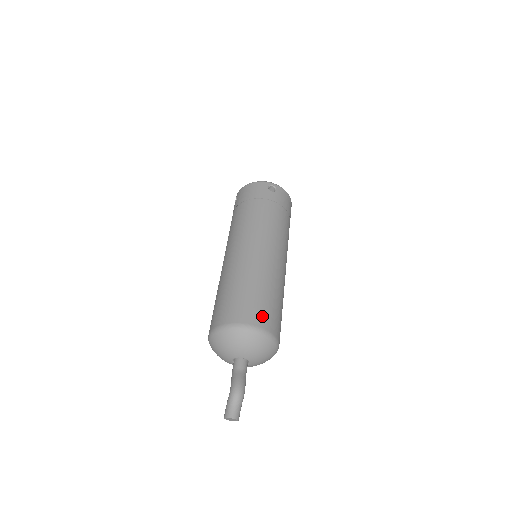
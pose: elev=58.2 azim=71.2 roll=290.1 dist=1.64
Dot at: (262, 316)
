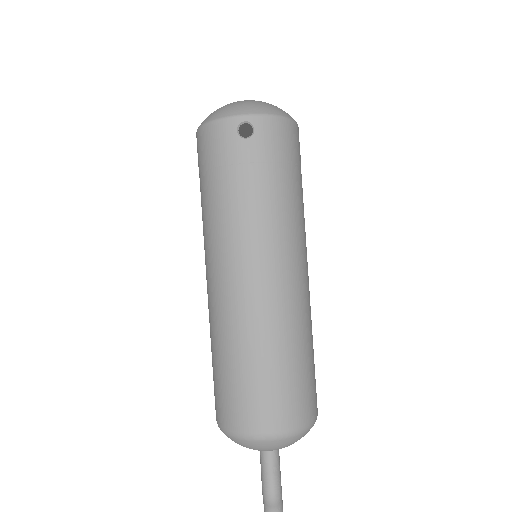
Dot at: (275, 413)
